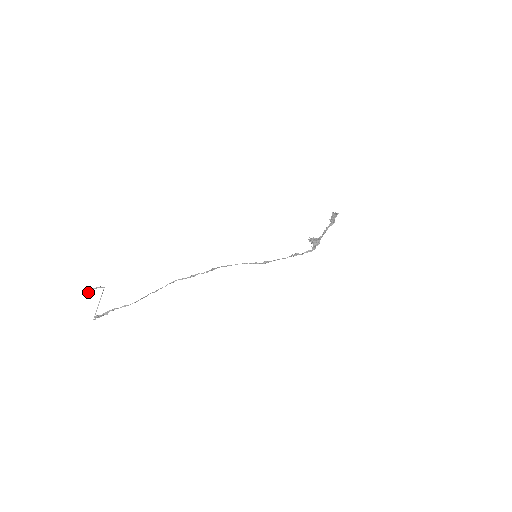
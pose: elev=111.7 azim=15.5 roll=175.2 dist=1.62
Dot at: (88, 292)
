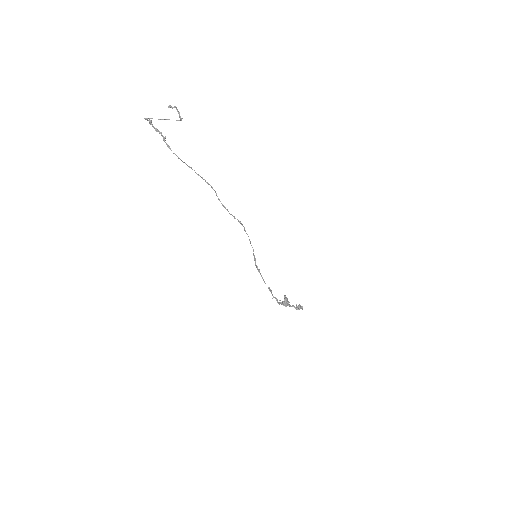
Dot at: occluded
